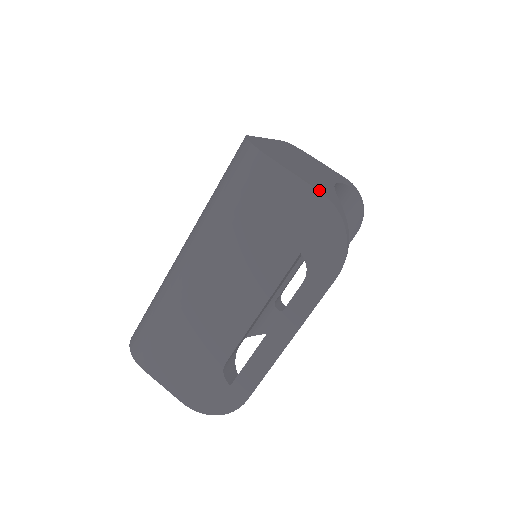
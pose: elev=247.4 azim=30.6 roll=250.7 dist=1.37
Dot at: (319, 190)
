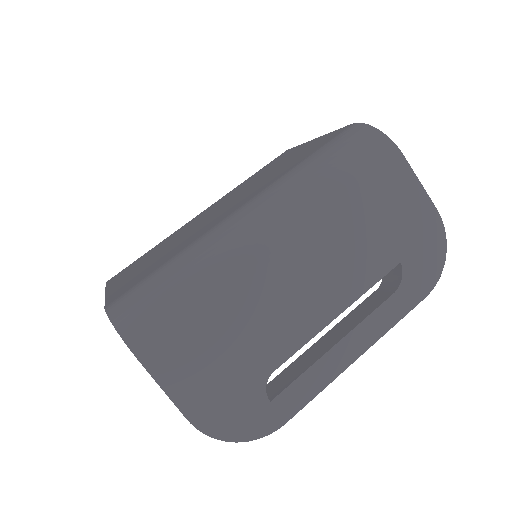
Dot at: (433, 206)
